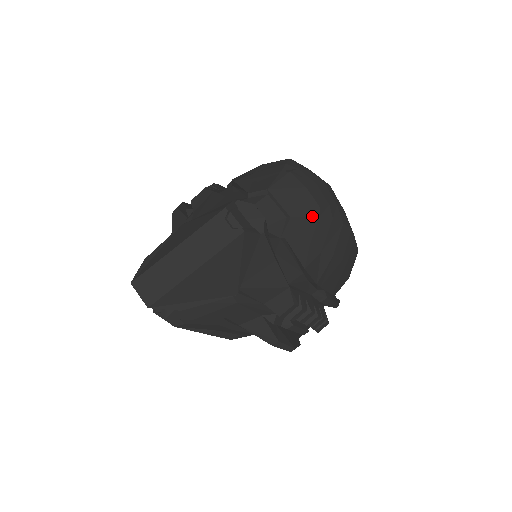
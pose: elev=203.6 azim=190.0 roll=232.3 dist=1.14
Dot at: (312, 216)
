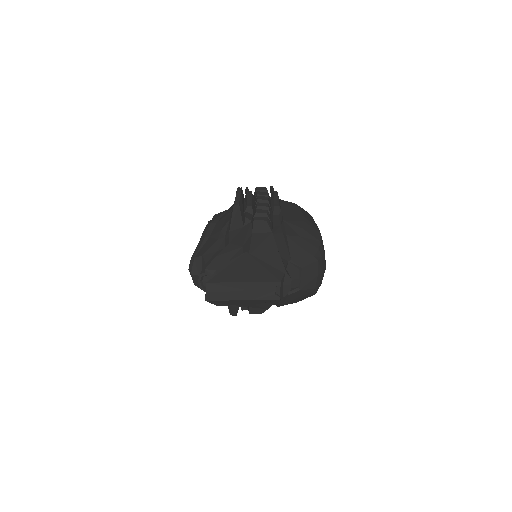
Dot at: (308, 291)
